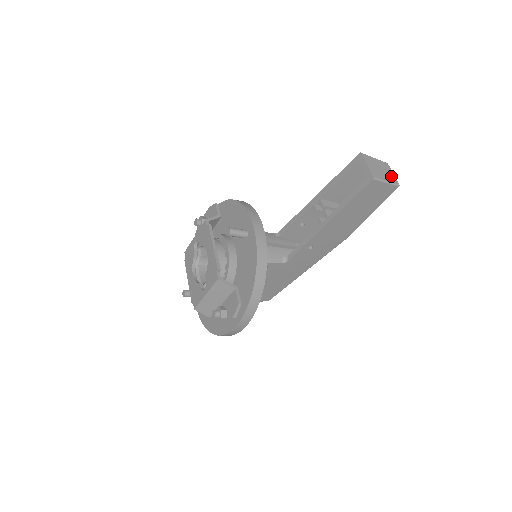
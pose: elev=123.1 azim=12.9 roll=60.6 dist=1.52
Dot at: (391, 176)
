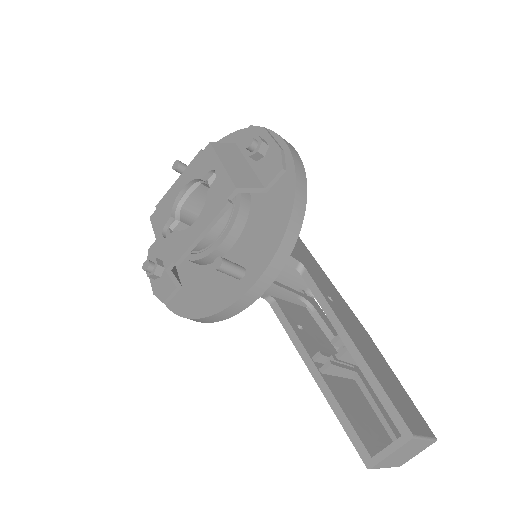
Dot at: (407, 459)
